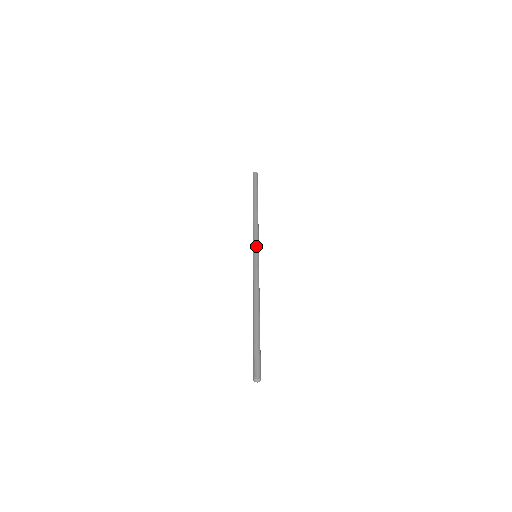
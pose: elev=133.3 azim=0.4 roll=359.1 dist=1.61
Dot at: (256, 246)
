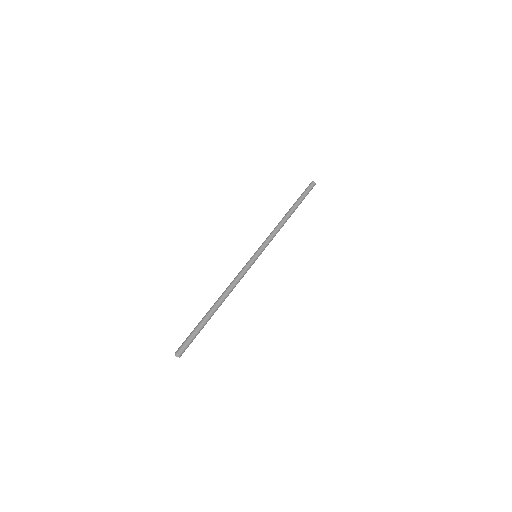
Dot at: (259, 247)
